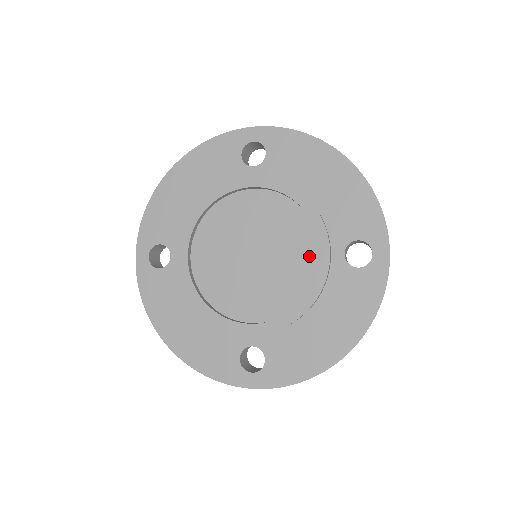
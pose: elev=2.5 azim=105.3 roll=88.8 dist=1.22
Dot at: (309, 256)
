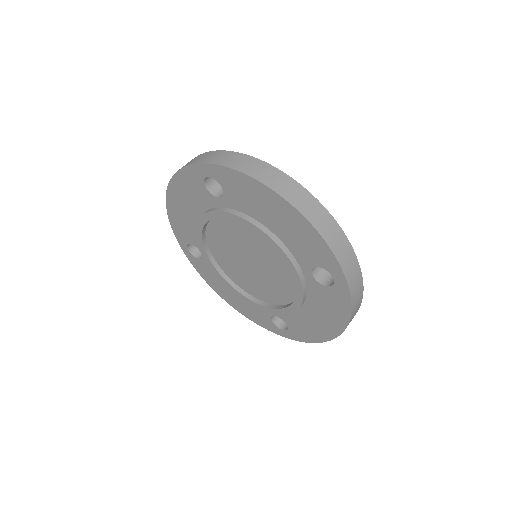
Dot at: (287, 271)
